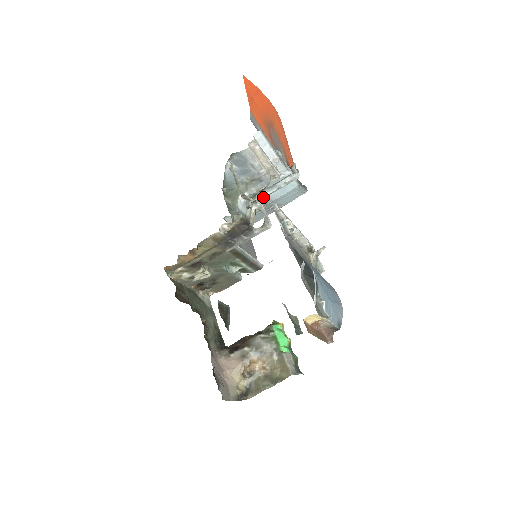
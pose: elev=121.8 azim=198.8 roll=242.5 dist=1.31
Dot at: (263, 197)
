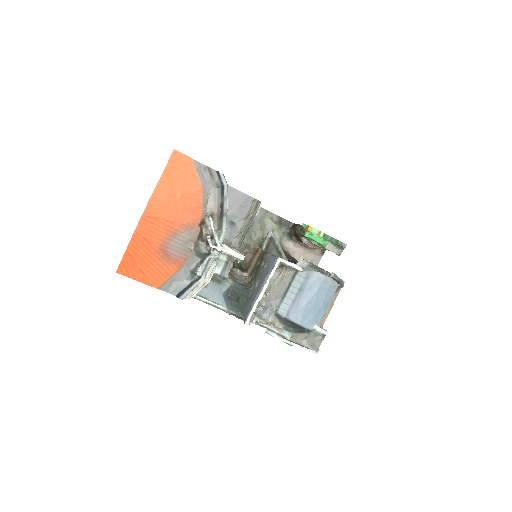
Dot at: occluded
